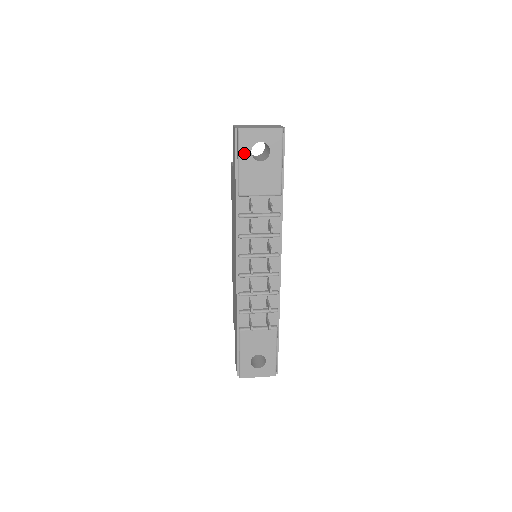
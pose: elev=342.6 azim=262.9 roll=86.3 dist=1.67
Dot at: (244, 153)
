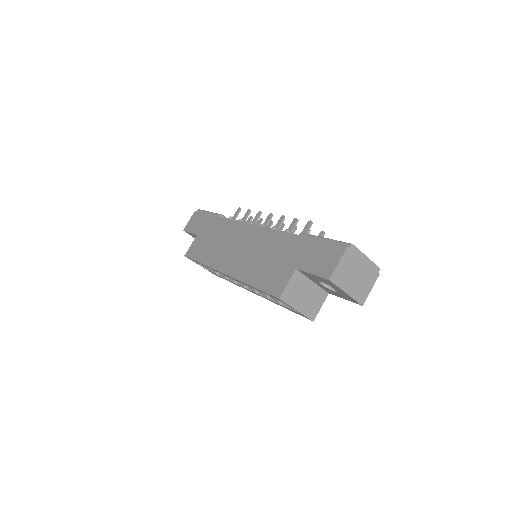
Dot at: occluded
